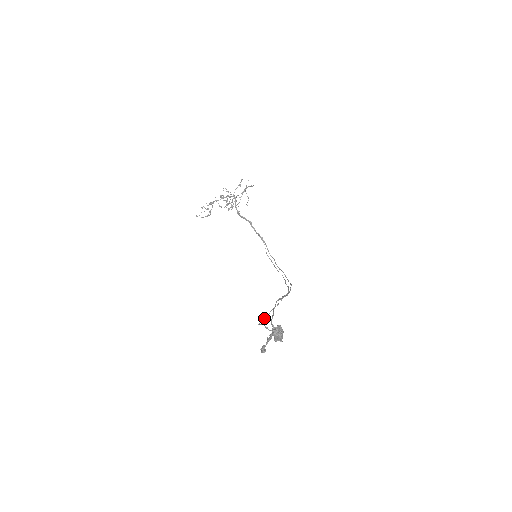
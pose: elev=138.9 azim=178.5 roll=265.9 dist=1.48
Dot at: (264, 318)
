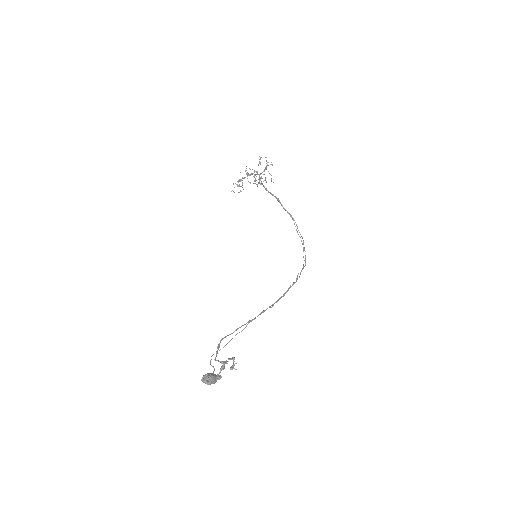
Dot at: (227, 343)
